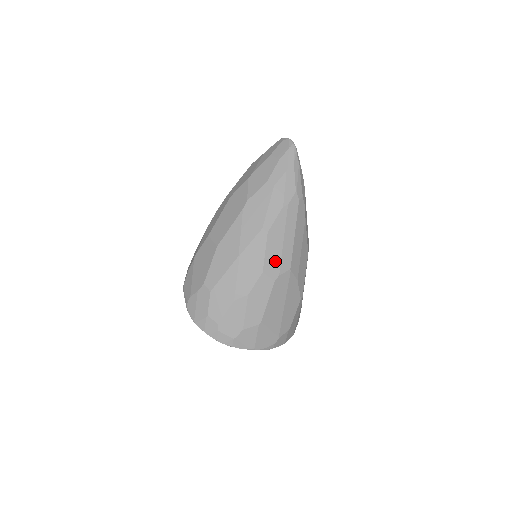
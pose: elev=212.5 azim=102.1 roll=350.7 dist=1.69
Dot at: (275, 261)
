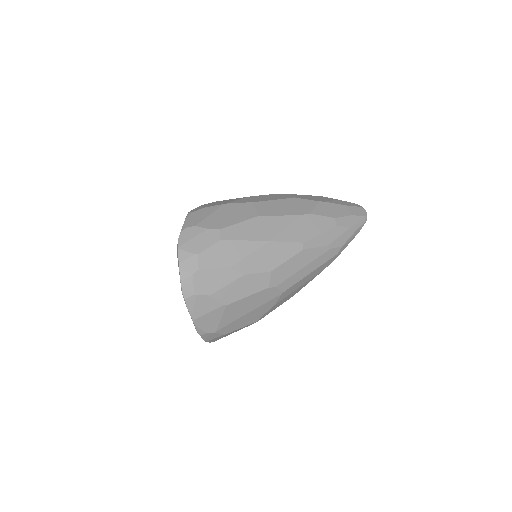
Dot at: (285, 274)
